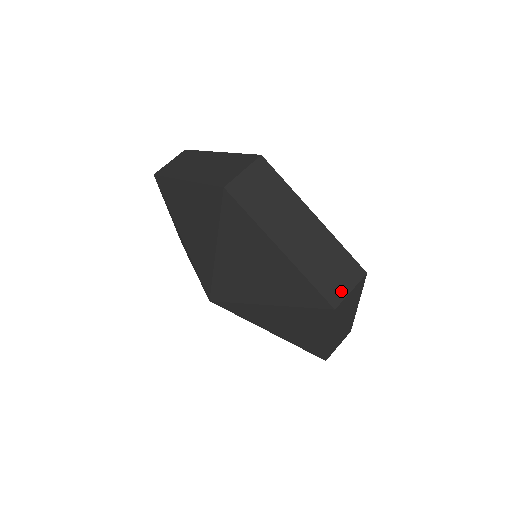
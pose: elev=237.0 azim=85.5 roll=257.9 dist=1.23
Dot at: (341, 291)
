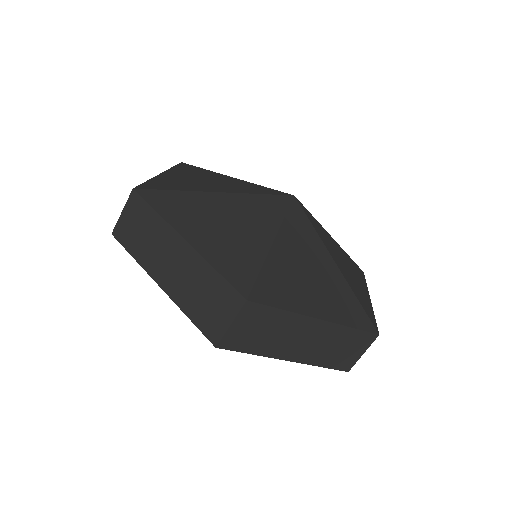
Dot at: (353, 359)
